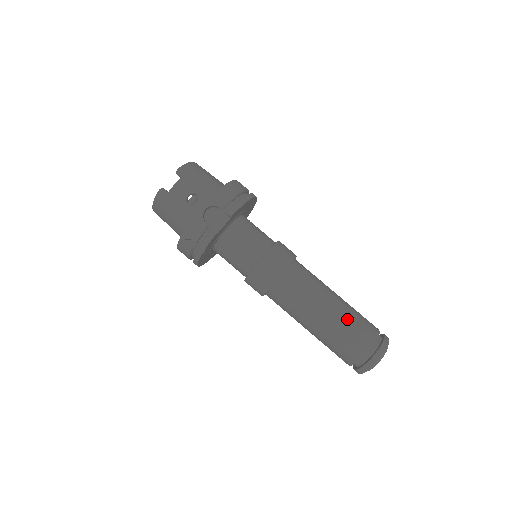
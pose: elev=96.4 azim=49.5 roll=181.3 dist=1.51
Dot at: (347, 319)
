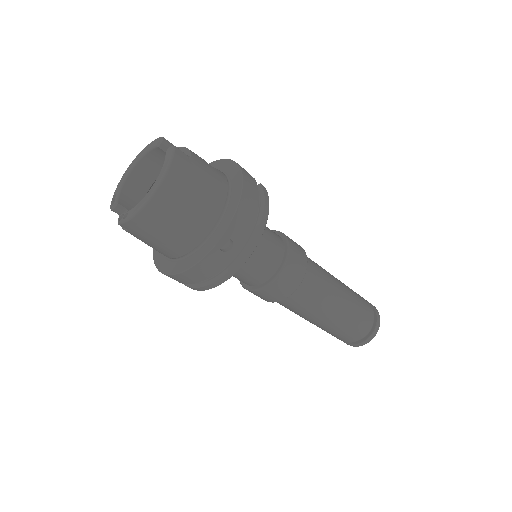
Dot at: (324, 330)
